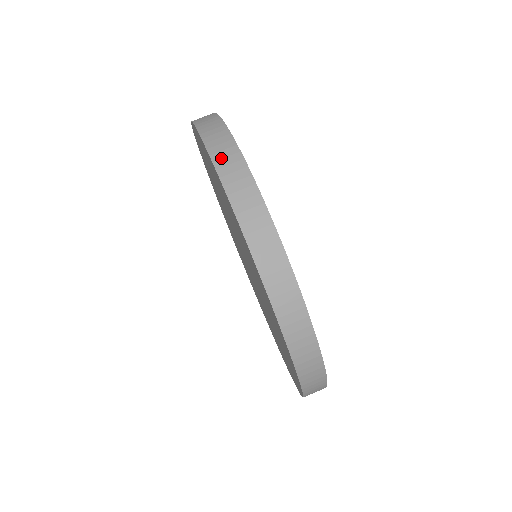
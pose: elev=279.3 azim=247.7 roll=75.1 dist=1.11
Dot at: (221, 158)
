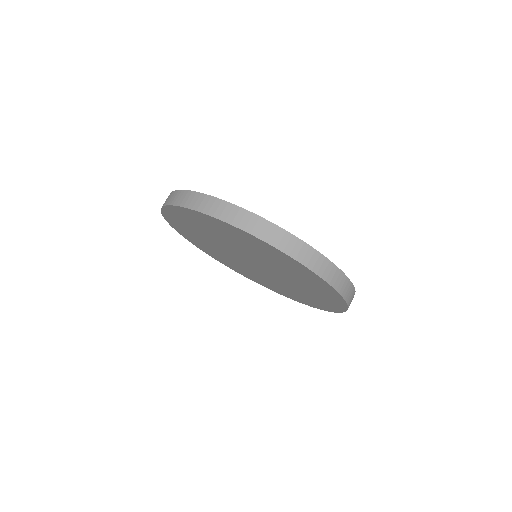
Dot at: (259, 232)
